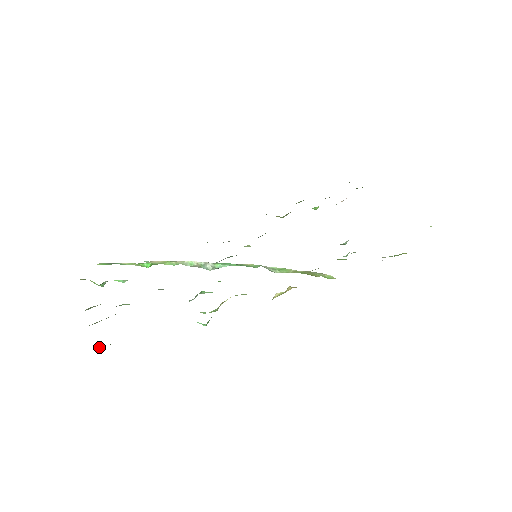
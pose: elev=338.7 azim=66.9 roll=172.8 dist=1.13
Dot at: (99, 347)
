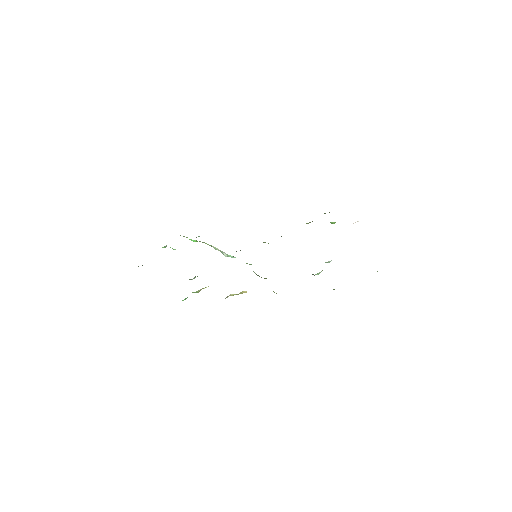
Dot at: occluded
